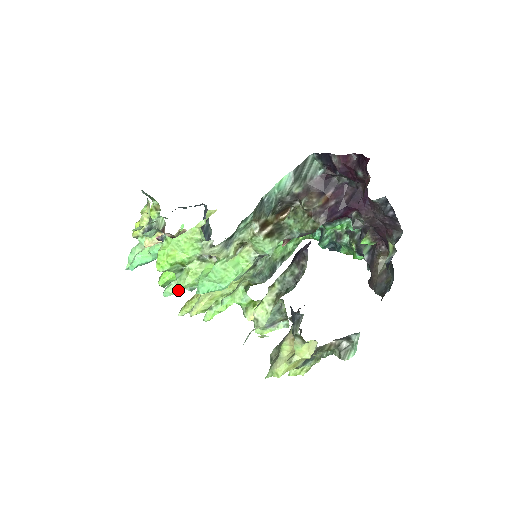
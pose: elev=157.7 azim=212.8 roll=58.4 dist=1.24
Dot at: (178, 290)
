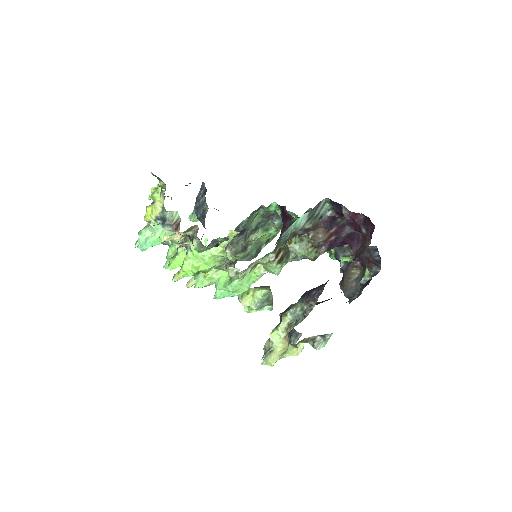
Dot at: occluded
